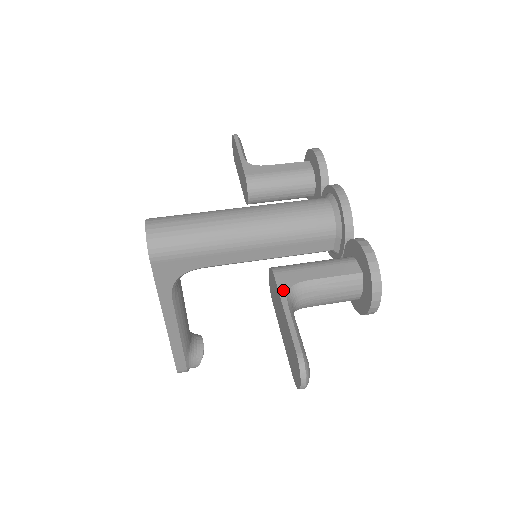
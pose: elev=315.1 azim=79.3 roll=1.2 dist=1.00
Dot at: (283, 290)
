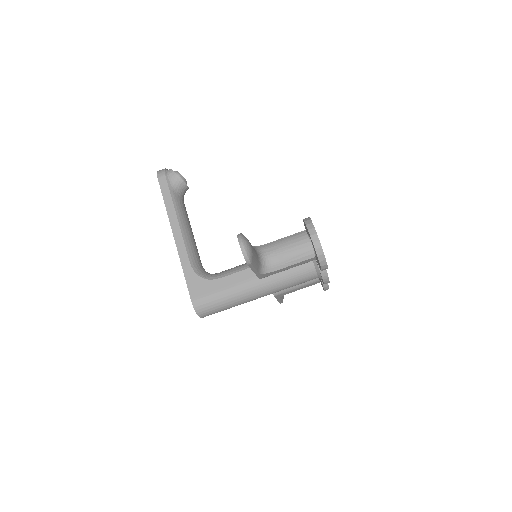
Dot at: (278, 298)
